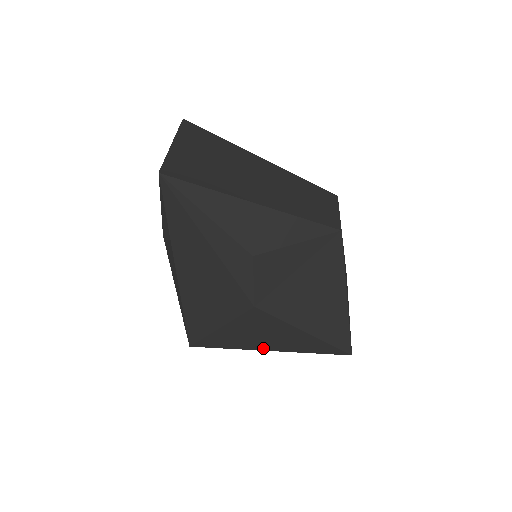
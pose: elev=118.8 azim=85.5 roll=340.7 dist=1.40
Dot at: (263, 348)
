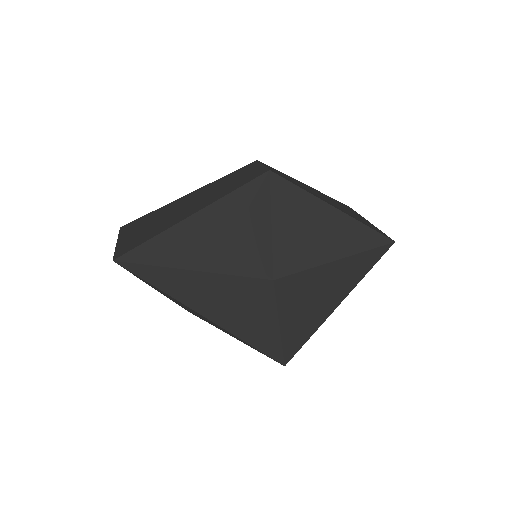
Dot at: (330, 309)
